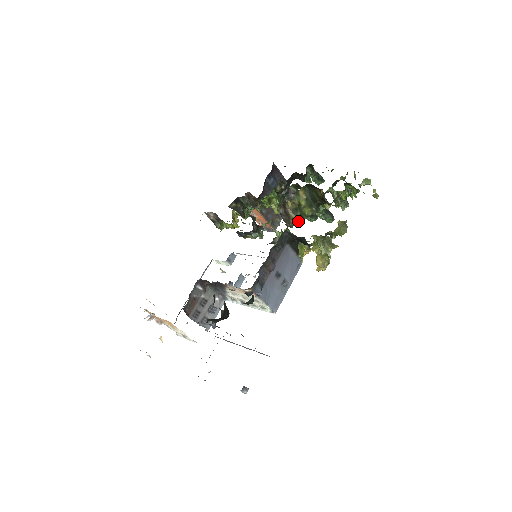
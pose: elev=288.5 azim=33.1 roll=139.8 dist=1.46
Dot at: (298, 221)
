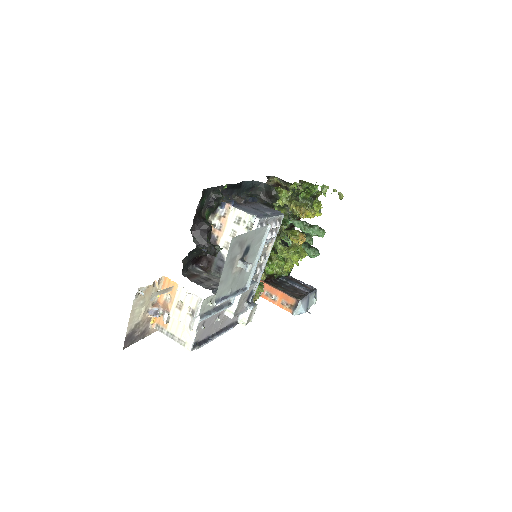
Dot at: (282, 225)
